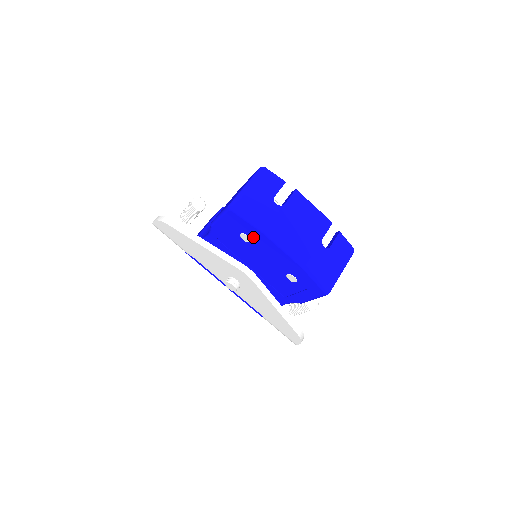
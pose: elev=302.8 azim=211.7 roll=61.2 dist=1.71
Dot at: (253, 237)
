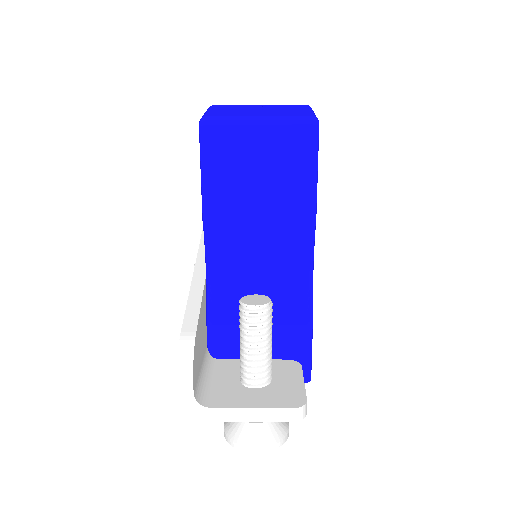
Dot at: occluded
